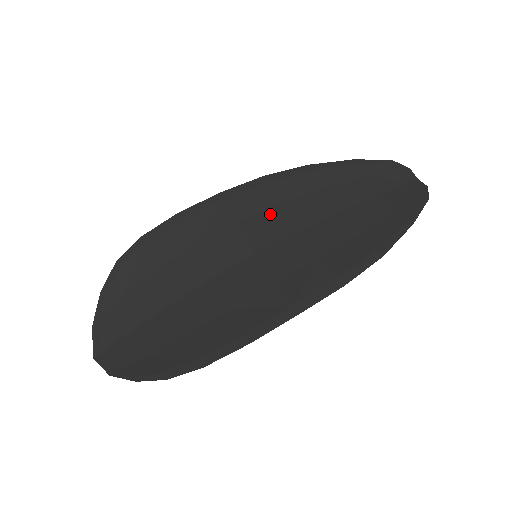
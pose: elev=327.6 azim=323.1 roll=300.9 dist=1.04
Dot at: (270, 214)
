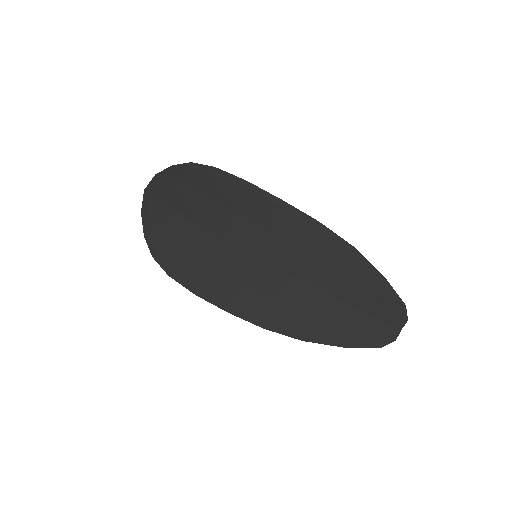
Dot at: (290, 248)
